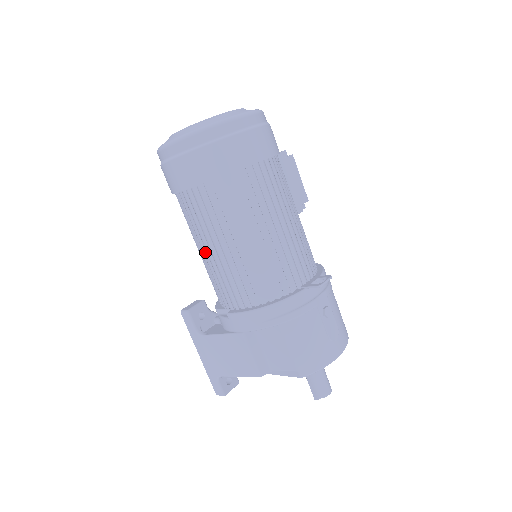
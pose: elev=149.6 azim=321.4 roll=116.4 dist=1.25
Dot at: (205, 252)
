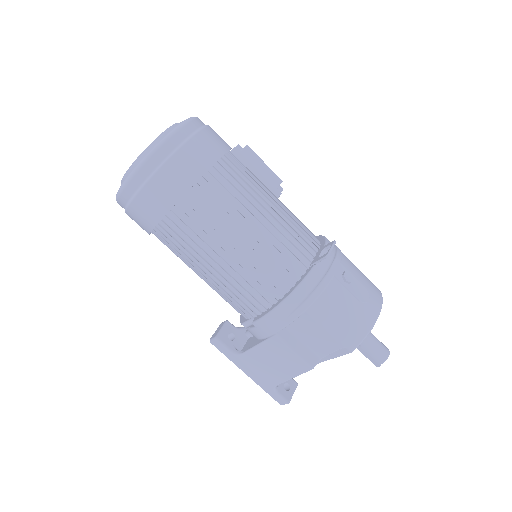
Dot at: (204, 274)
